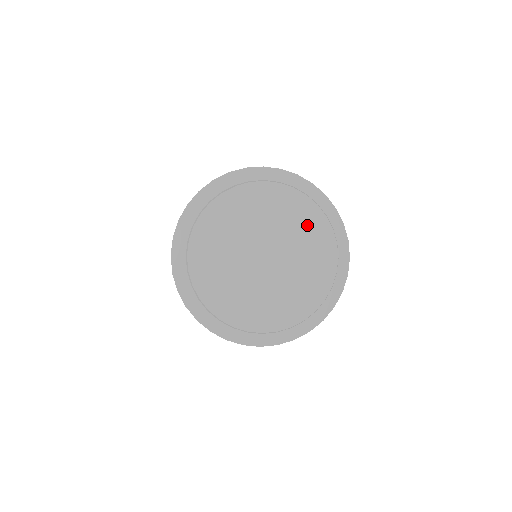
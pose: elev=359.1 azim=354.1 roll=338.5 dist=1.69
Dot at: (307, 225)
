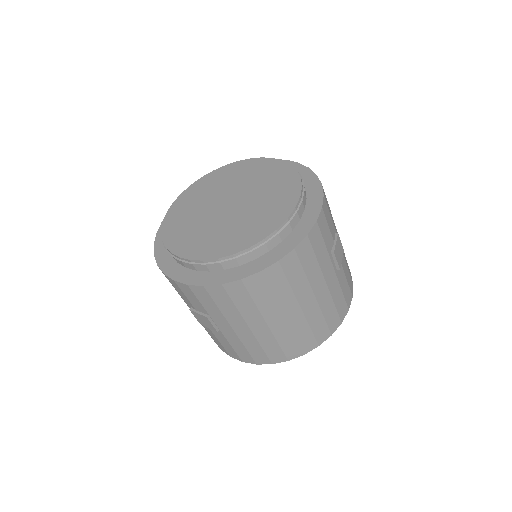
Dot at: (281, 190)
